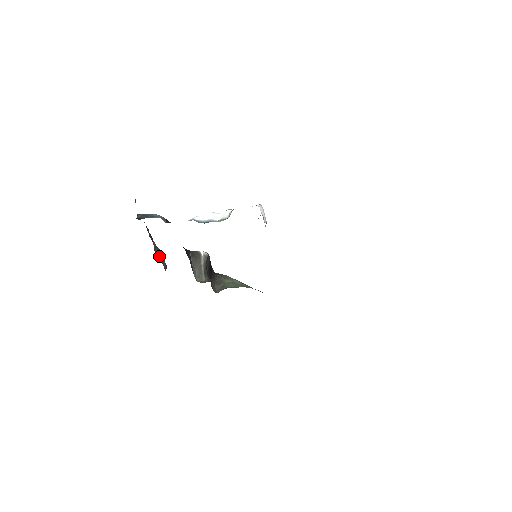
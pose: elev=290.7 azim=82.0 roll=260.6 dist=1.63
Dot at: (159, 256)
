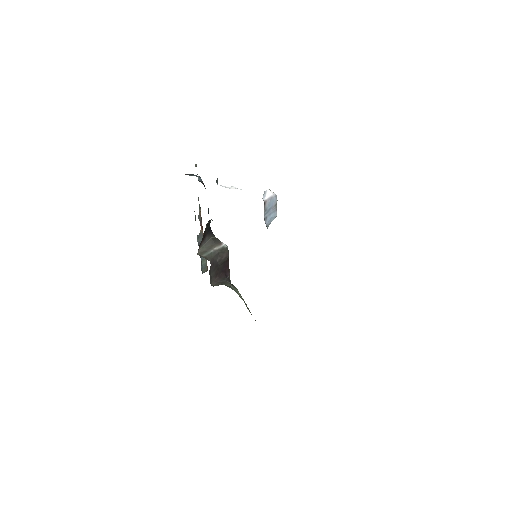
Dot at: occluded
